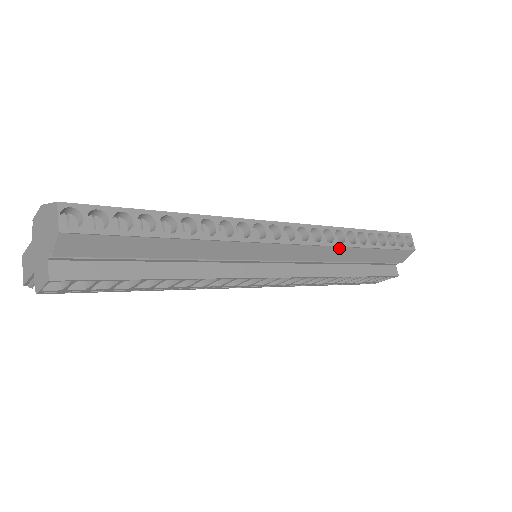
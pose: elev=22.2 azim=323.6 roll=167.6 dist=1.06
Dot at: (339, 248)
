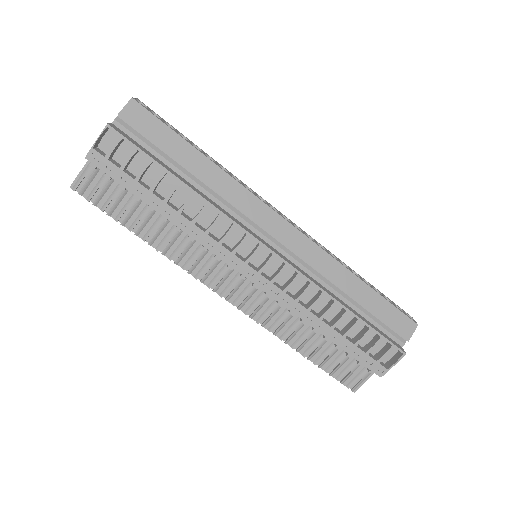
Dot at: (332, 260)
